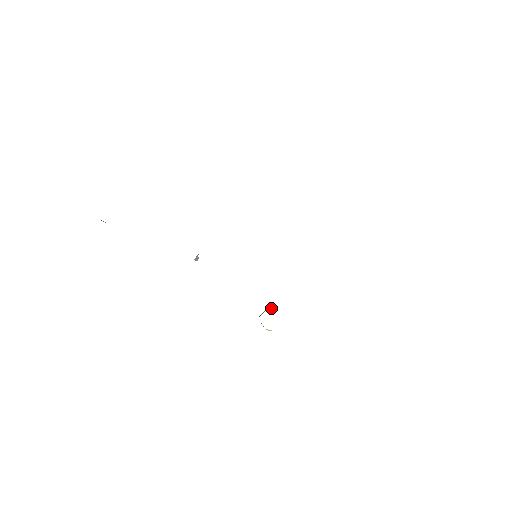
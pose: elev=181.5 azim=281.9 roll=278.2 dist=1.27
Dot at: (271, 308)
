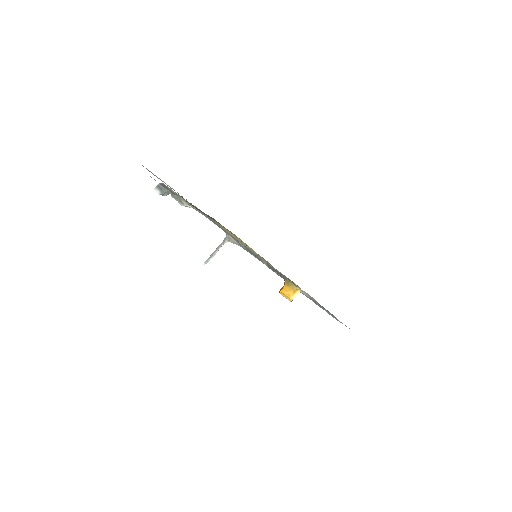
Dot at: occluded
